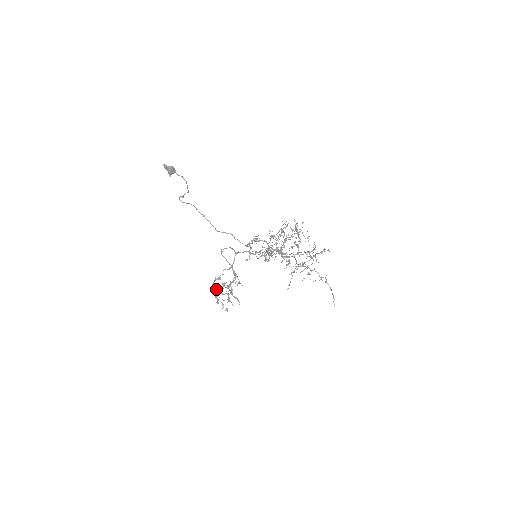
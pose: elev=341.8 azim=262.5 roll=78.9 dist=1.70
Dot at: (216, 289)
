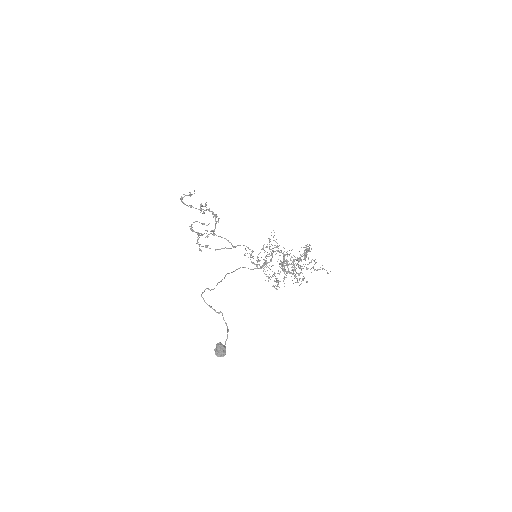
Dot at: occluded
